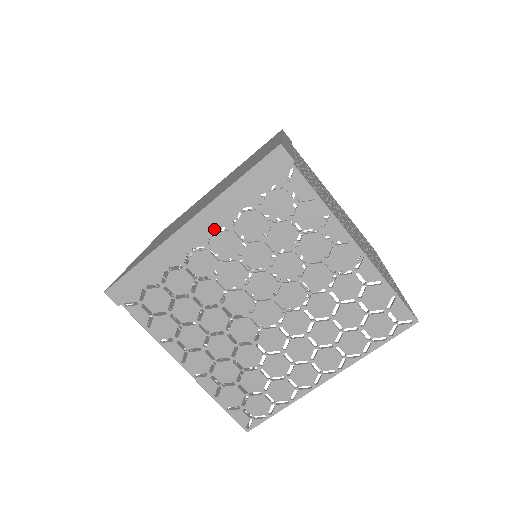
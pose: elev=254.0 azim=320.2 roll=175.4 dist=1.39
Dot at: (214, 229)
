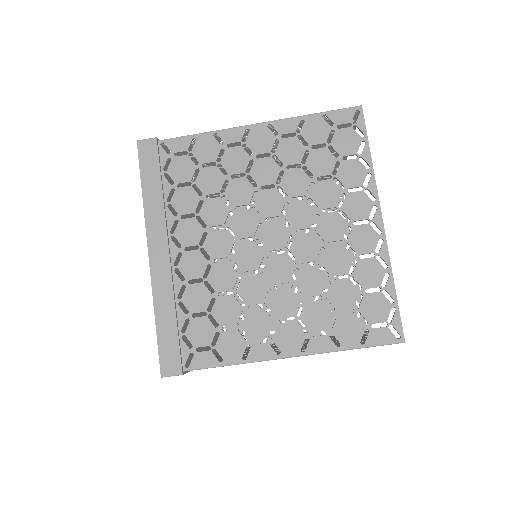
Dot at: occluded
